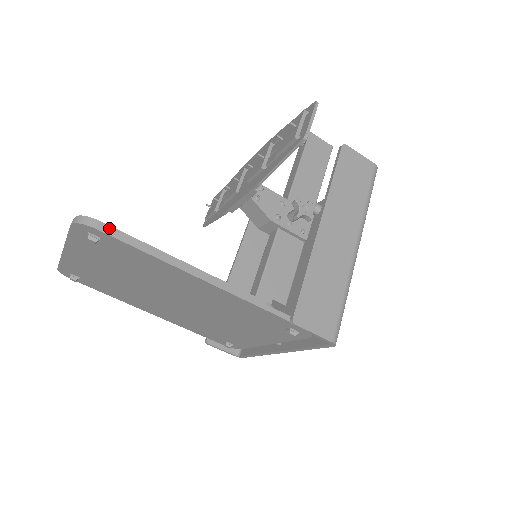
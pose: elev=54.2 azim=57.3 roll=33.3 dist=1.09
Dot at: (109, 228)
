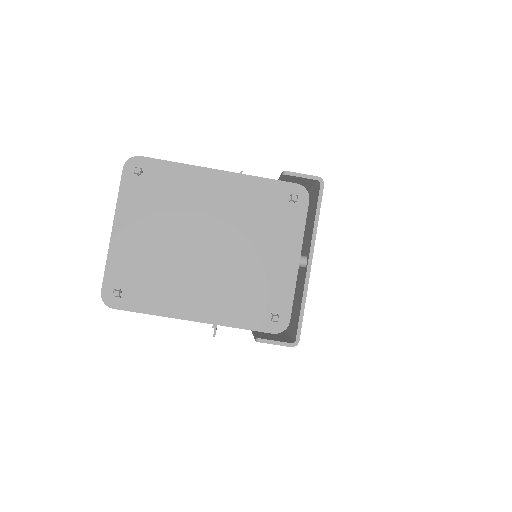
Dot at: (148, 158)
